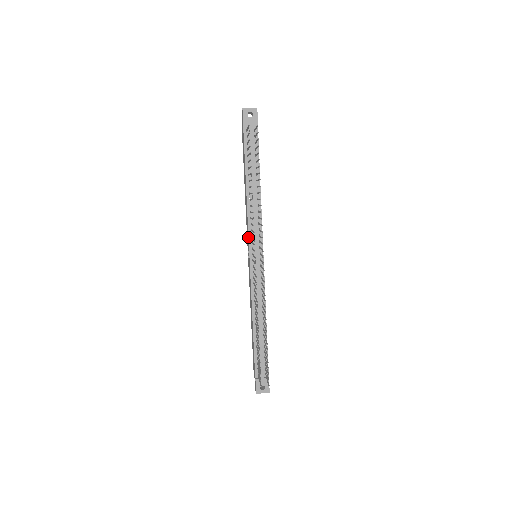
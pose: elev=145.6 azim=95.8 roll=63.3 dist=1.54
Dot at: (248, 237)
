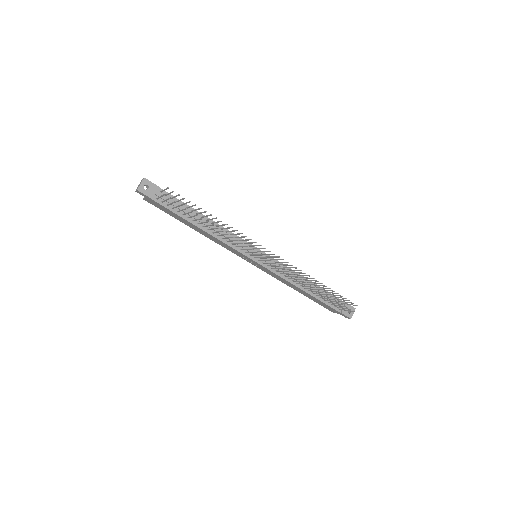
Dot at: (240, 253)
